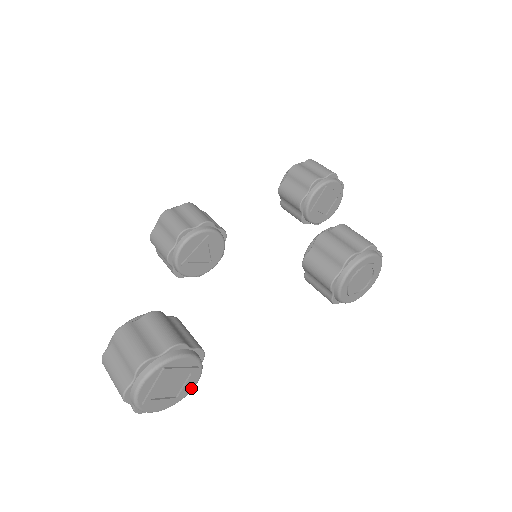
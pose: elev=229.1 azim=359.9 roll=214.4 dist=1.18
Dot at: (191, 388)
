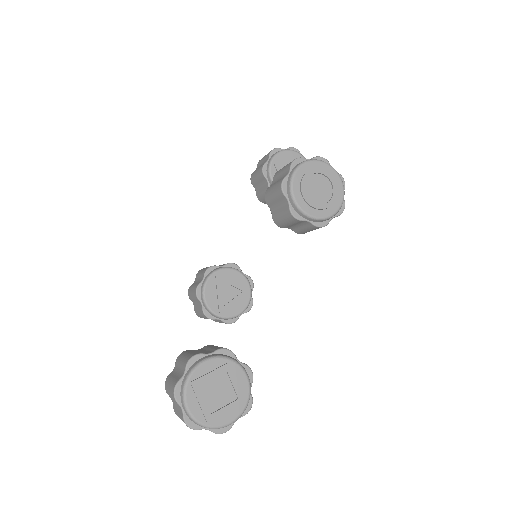
Dot at: (246, 384)
